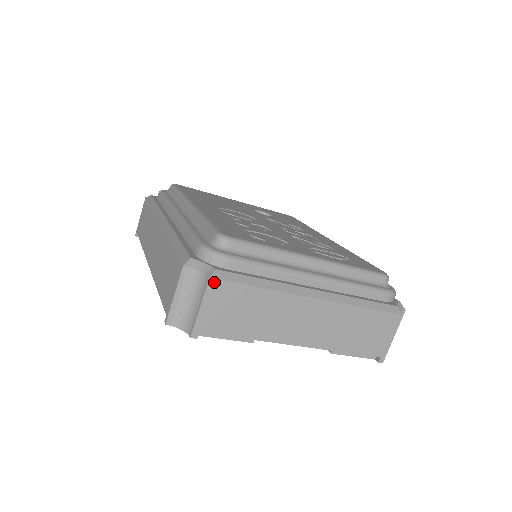
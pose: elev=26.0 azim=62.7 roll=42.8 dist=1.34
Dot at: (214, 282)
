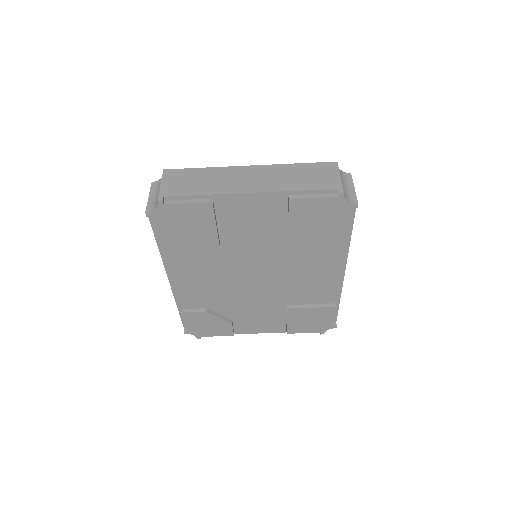
Dot at: (167, 171)
